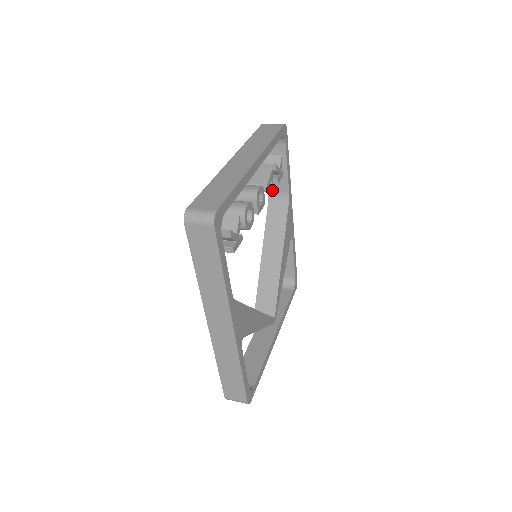
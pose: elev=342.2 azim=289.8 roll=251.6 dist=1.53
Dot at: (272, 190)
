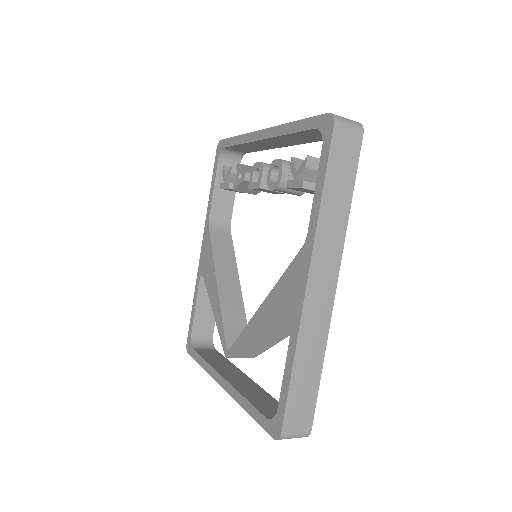
Dot at: (260, 191)
